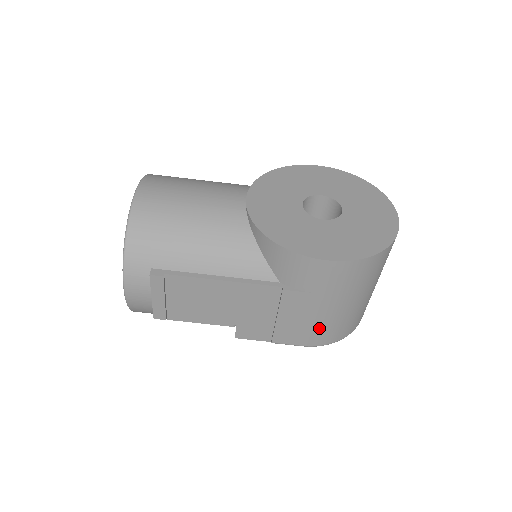
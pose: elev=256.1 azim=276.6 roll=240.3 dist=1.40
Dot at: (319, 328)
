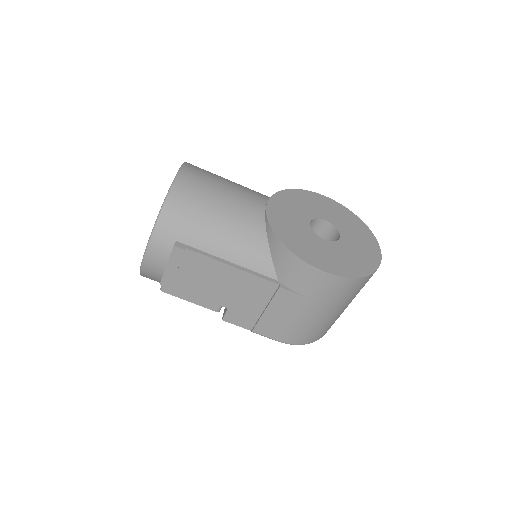
Dot at: (296, 328)
